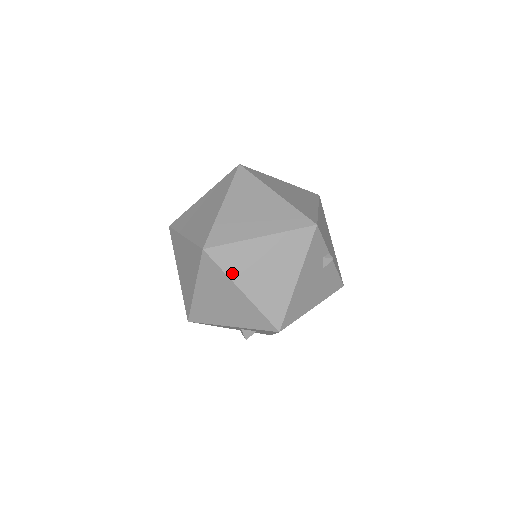
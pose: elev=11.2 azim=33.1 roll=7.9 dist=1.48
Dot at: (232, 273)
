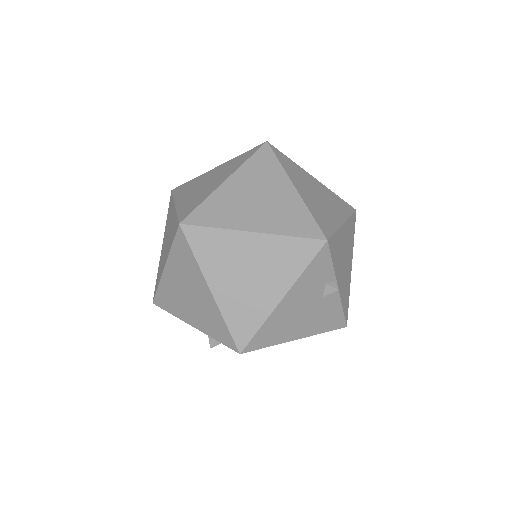
Dot at: (205, 264)
